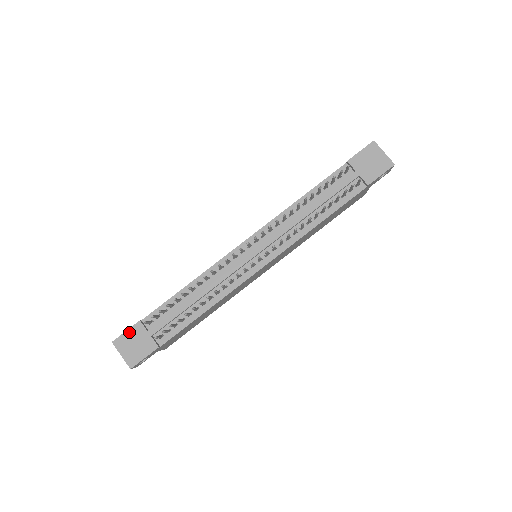
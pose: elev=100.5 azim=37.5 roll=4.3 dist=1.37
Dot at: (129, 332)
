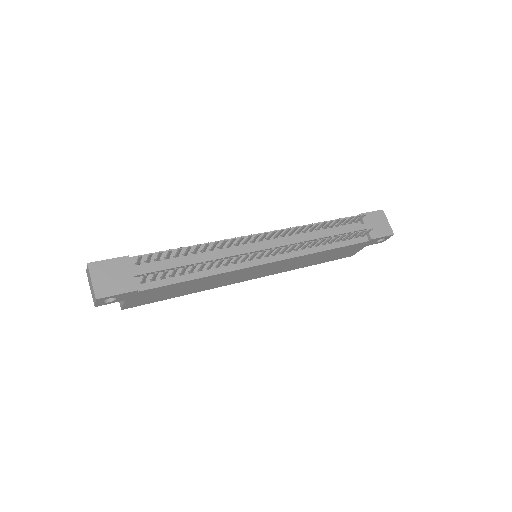
Dot at: (112, 261)
